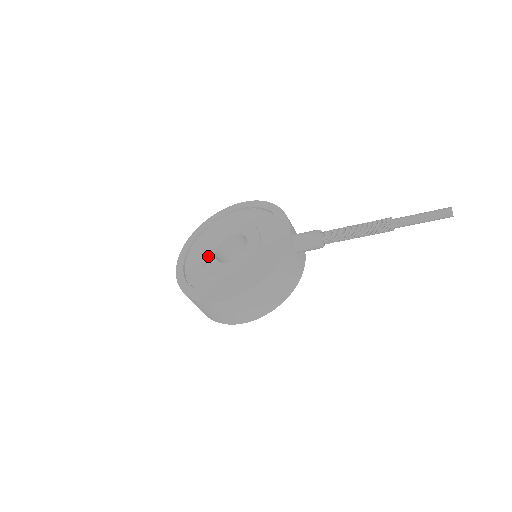
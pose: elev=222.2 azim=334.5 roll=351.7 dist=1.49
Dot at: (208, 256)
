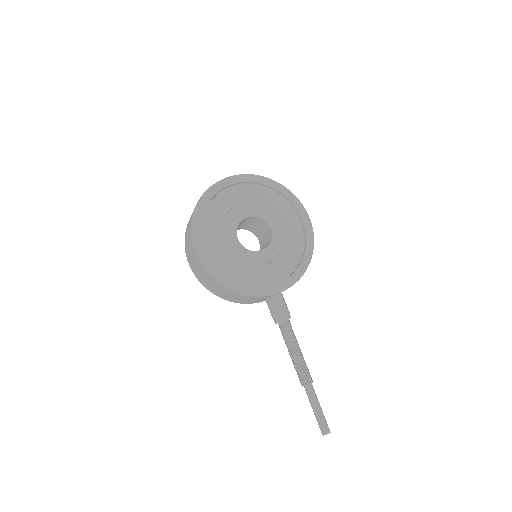
Dot at: (242, 211)
